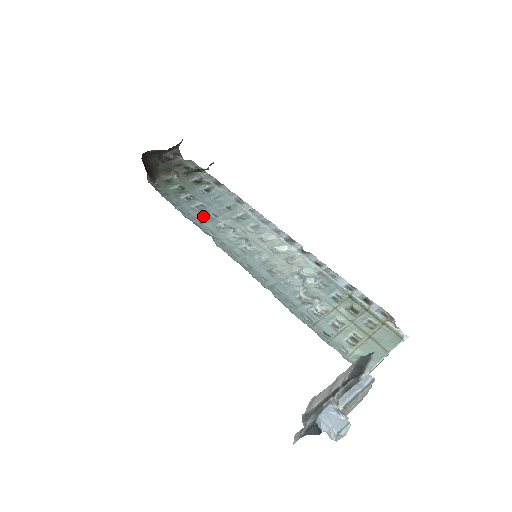
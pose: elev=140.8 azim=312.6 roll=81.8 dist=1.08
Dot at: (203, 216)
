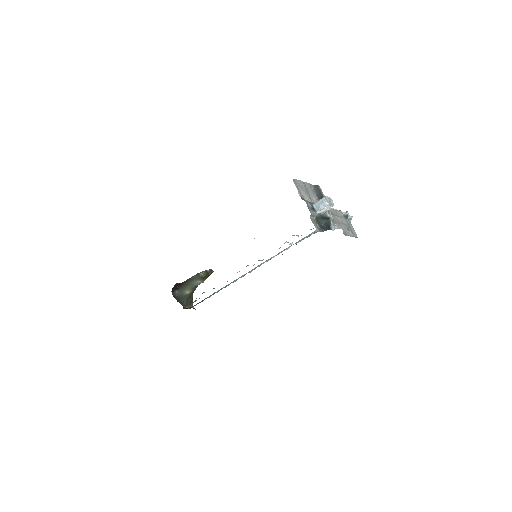
Dot at: occluded
